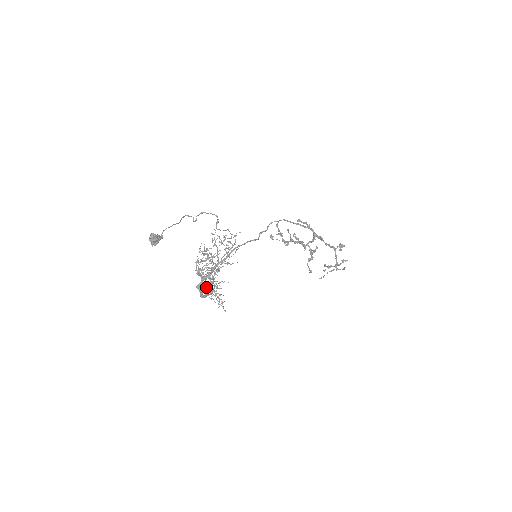
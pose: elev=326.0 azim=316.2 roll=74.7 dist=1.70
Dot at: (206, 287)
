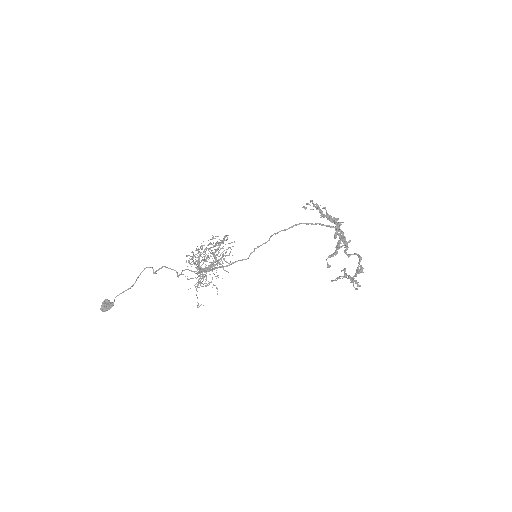
Dot at: occluded
